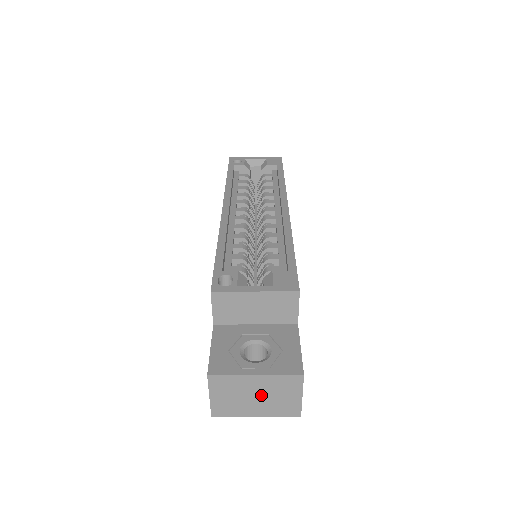
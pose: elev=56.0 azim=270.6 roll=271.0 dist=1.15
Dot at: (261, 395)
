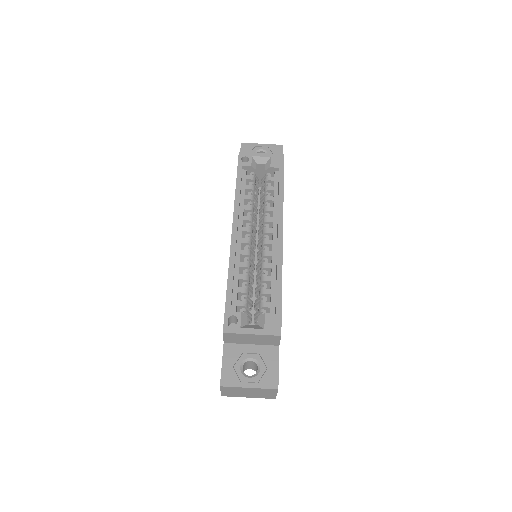
Dot at: (252, 393)
